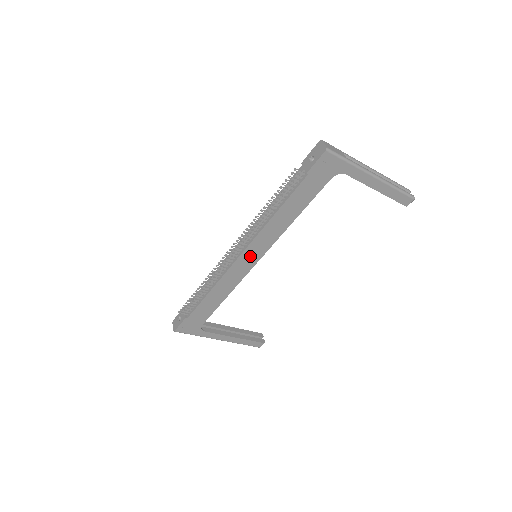
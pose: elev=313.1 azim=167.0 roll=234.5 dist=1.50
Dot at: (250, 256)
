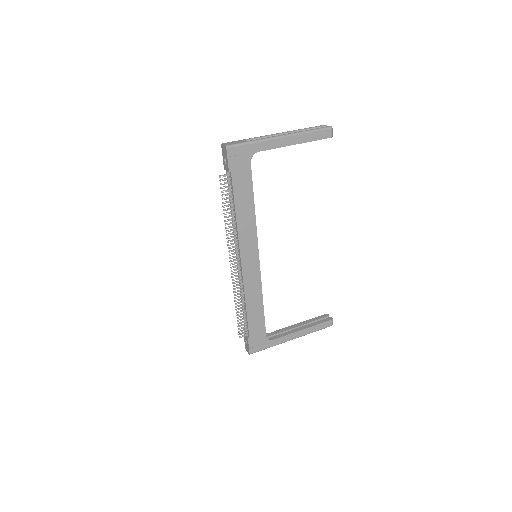
Dot at: (249, 259)
